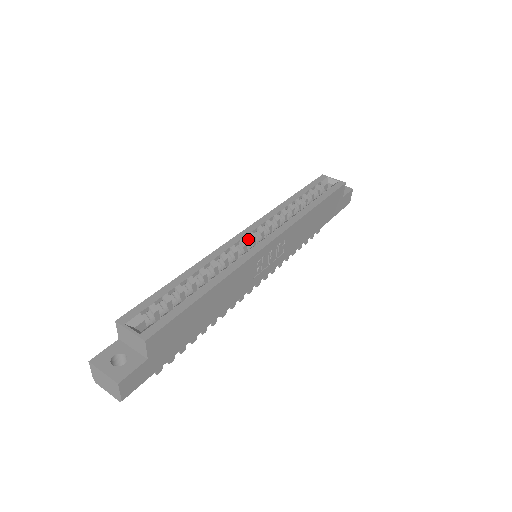
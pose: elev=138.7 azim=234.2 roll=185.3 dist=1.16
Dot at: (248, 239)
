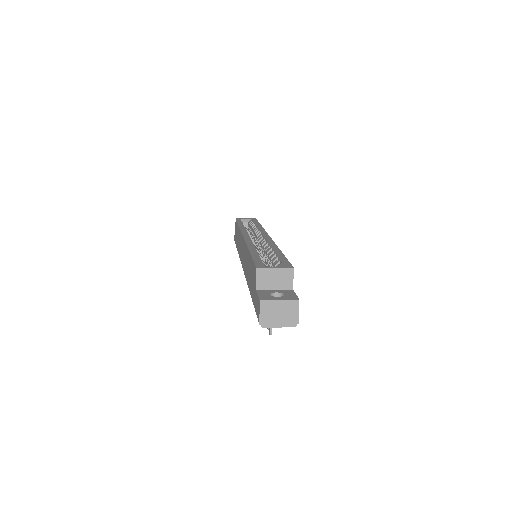
Dot at: occluded
